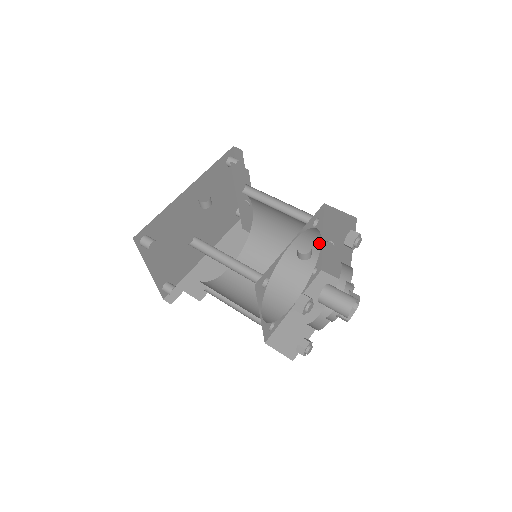
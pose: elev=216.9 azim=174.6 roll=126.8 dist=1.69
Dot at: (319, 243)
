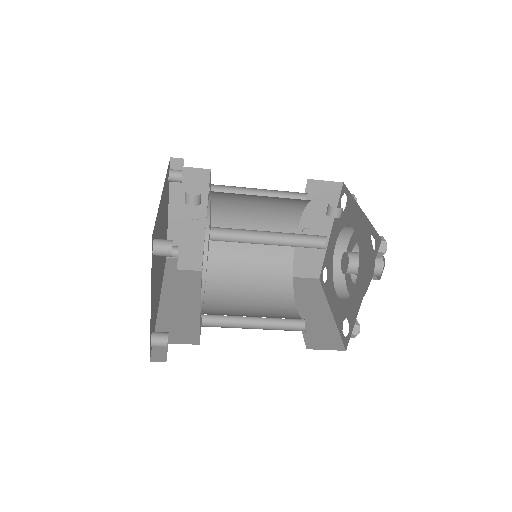
Dot at: occluded
